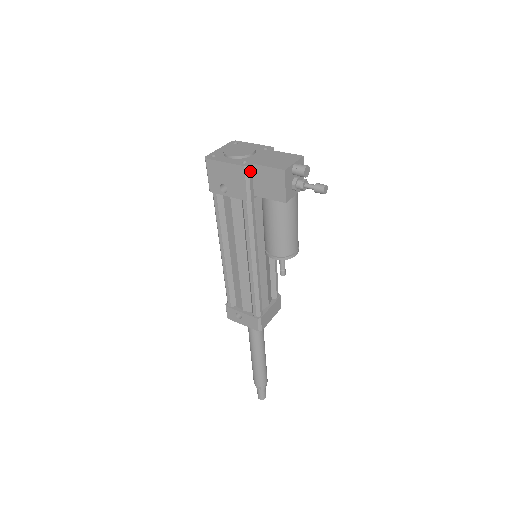
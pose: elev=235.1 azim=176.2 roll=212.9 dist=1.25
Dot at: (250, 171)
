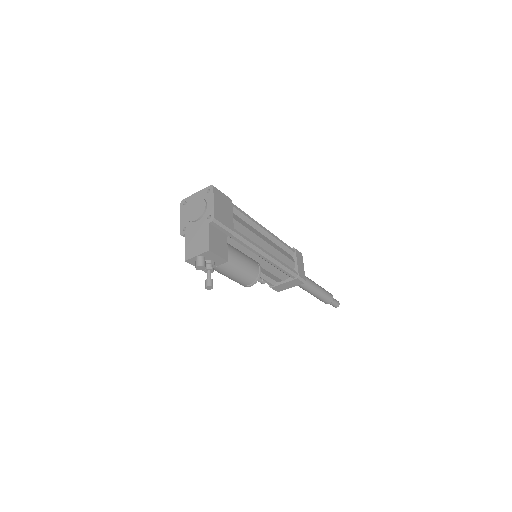
Dot at: occluded
